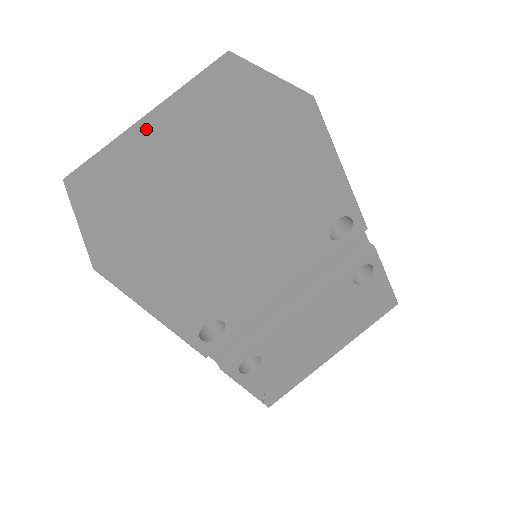
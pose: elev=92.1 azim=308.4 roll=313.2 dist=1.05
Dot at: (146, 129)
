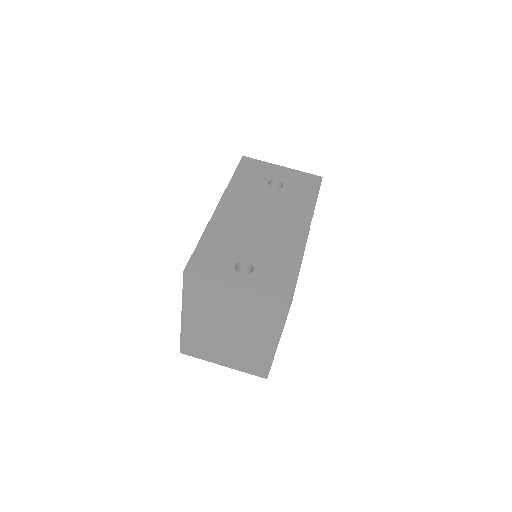
Dot at: (197, 325)
